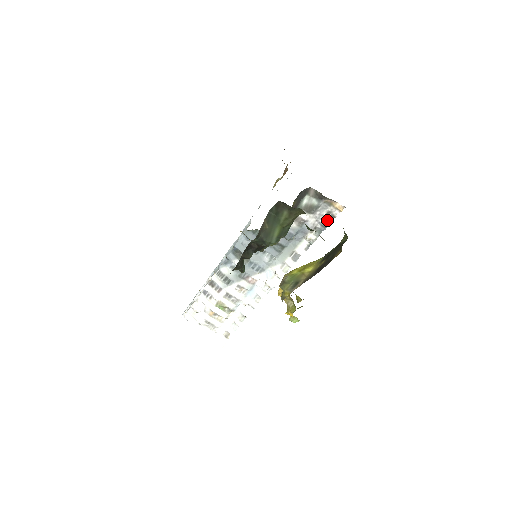
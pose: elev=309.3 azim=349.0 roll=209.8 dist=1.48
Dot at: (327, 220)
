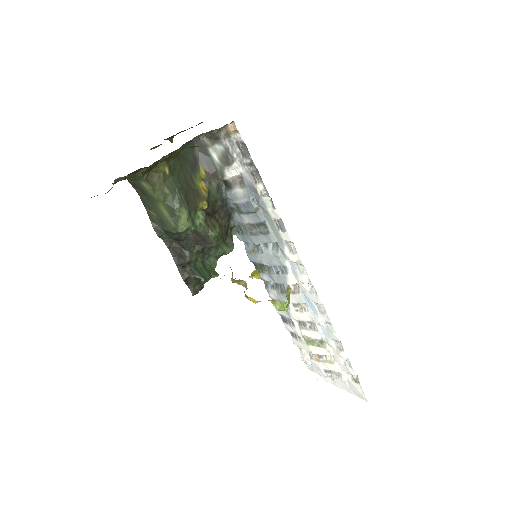
Dot at: (245, 154)
